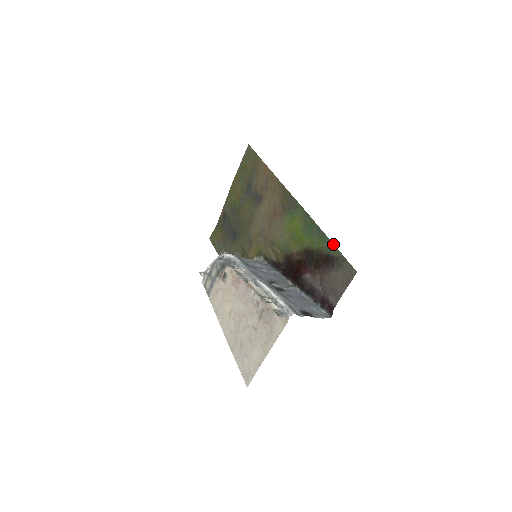
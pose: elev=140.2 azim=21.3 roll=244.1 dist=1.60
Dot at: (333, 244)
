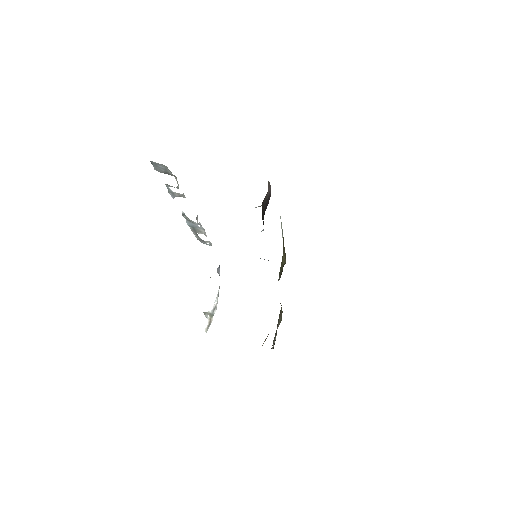
Dot at: occluded
